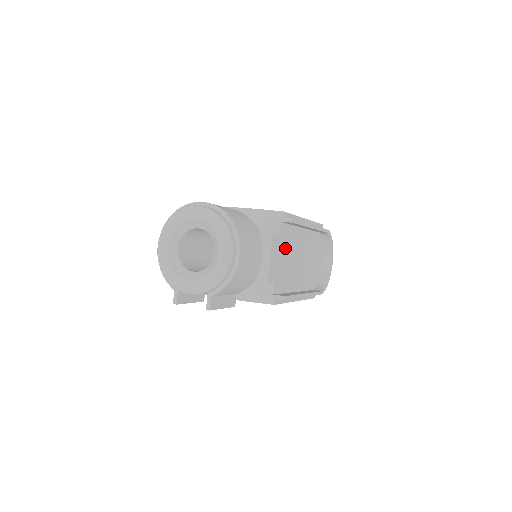
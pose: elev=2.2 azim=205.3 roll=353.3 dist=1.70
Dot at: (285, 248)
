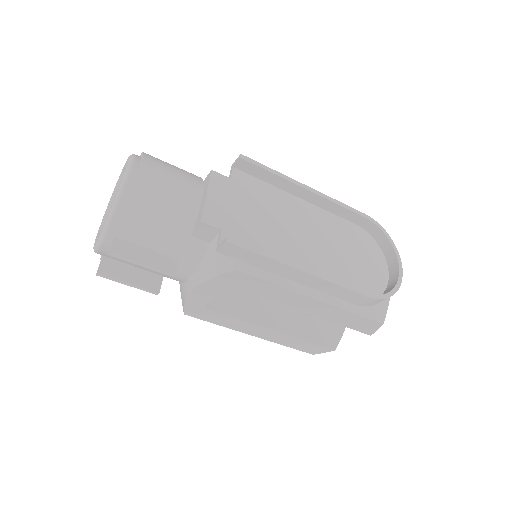
Dot at: (252, 202)
